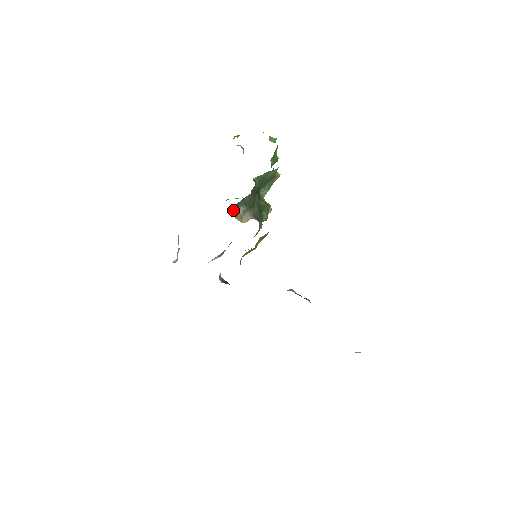
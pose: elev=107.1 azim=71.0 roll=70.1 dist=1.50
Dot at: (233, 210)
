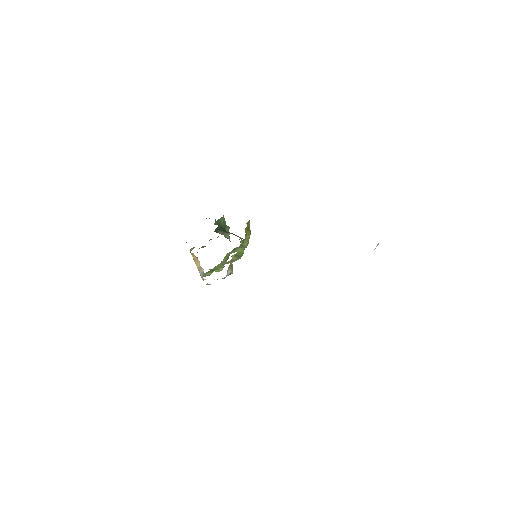
Dot at: occluded
